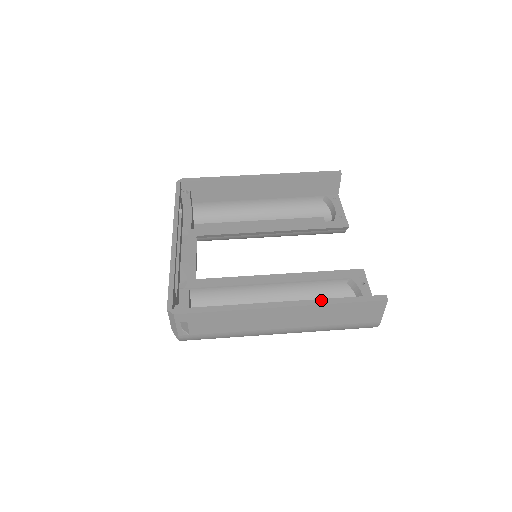
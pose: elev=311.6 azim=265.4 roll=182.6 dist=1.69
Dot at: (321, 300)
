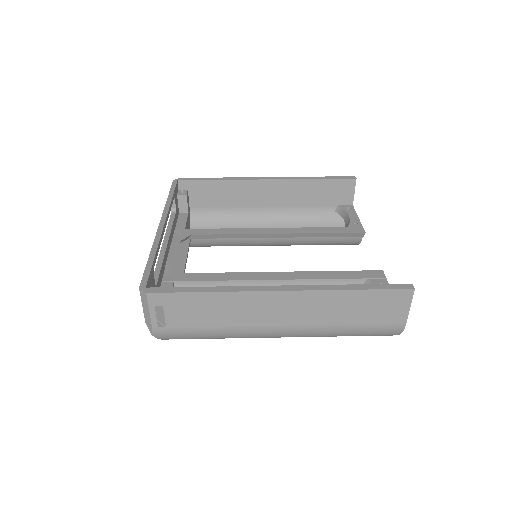
Dot at: (330, 286)
